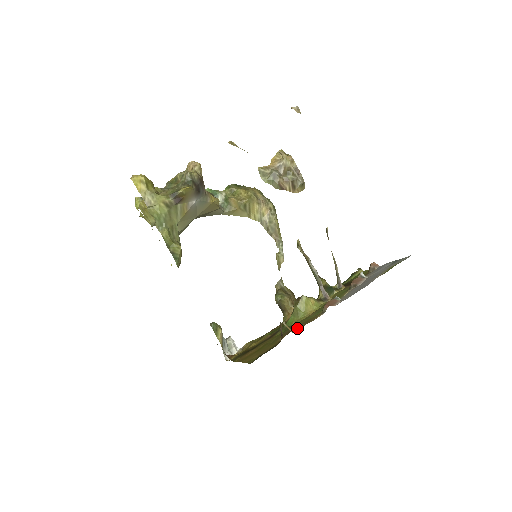
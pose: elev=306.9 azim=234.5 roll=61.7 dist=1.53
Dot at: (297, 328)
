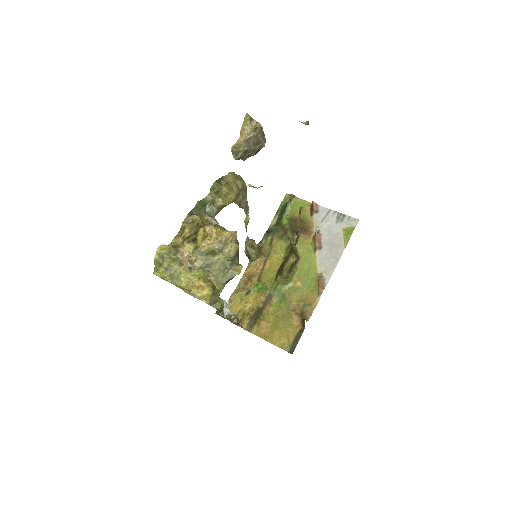
Dot at: (308, 314)
